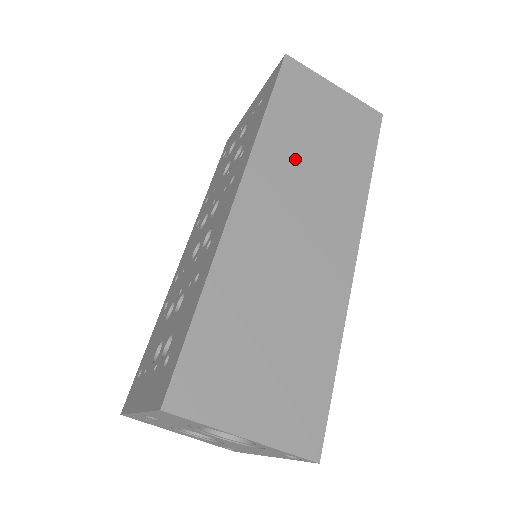
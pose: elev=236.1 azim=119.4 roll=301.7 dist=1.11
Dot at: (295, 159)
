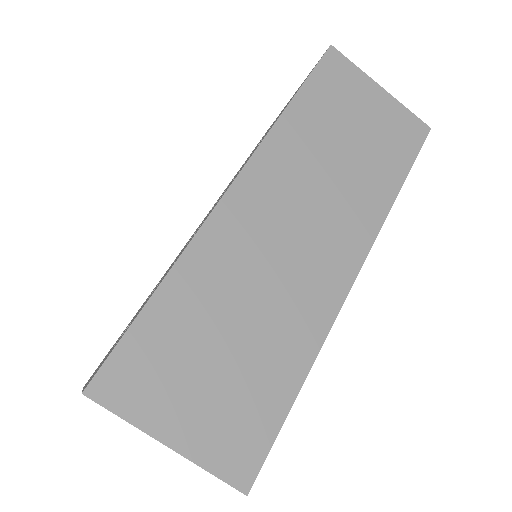
Dot at: (311, 159)
